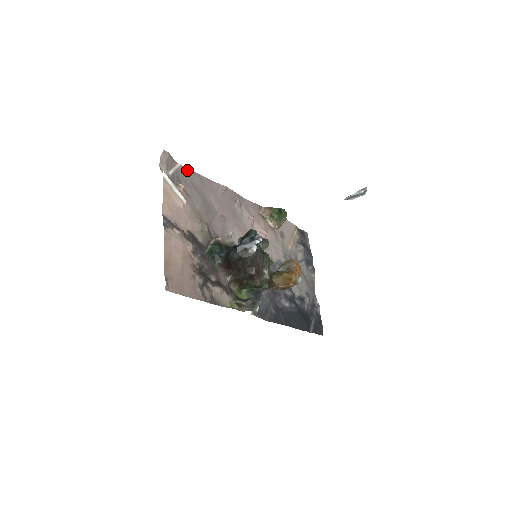
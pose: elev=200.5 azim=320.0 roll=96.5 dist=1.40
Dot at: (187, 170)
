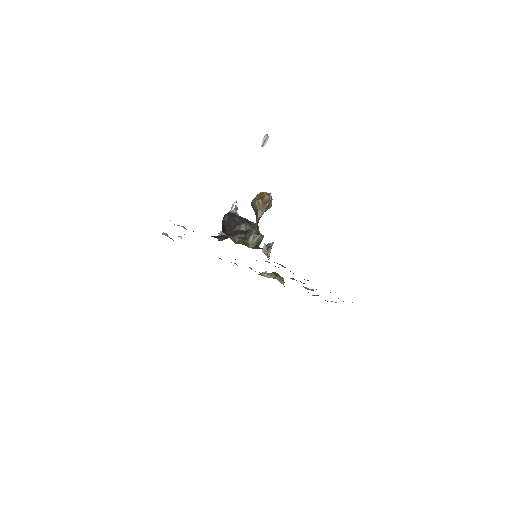
Dot at: occluded
